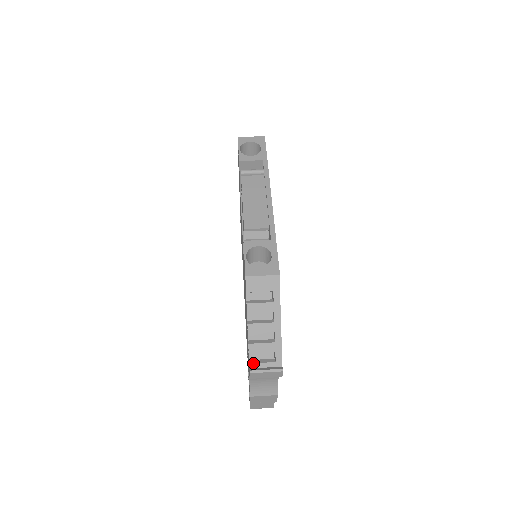
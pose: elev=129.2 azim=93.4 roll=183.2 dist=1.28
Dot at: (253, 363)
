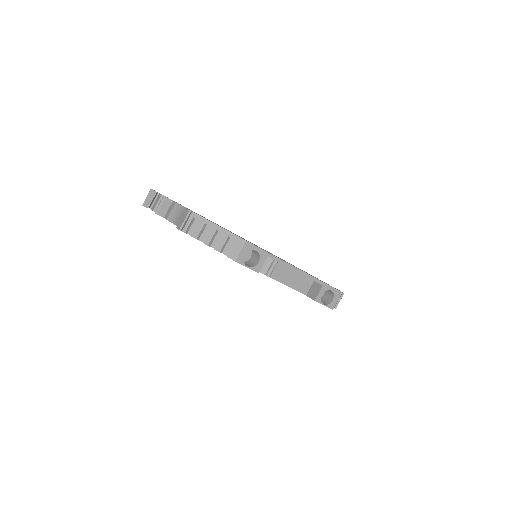
Dot at: occluded
